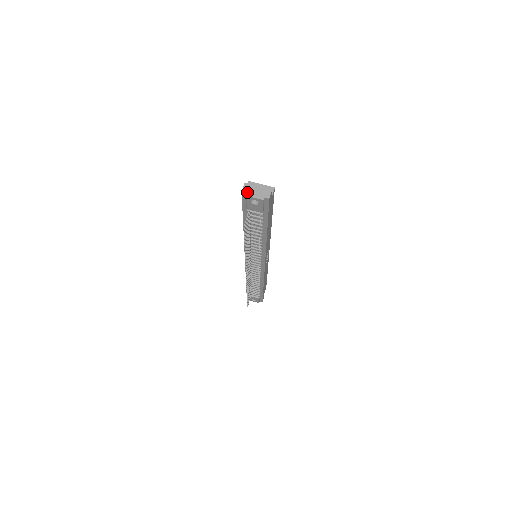
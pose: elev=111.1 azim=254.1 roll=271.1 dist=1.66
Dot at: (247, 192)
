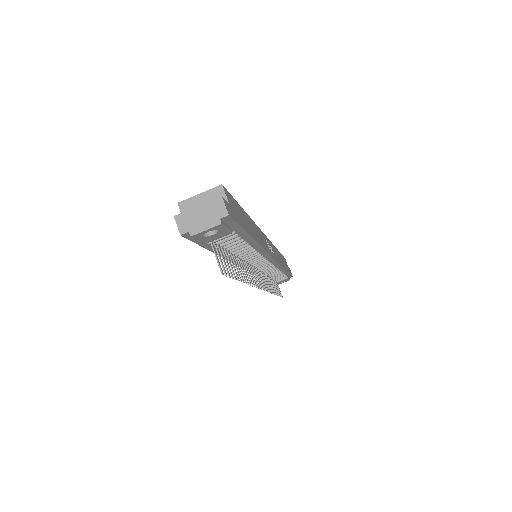
Dot at: (188, 229)
